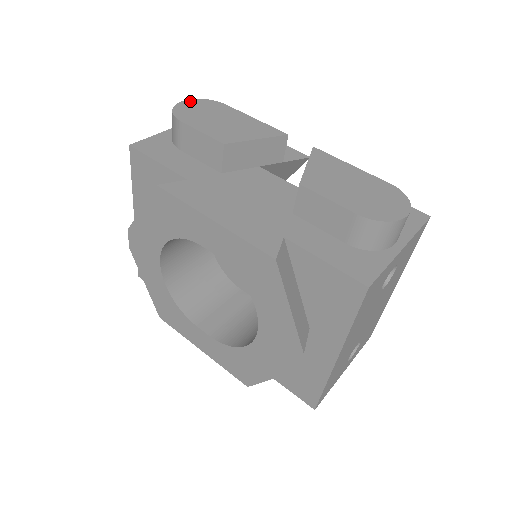
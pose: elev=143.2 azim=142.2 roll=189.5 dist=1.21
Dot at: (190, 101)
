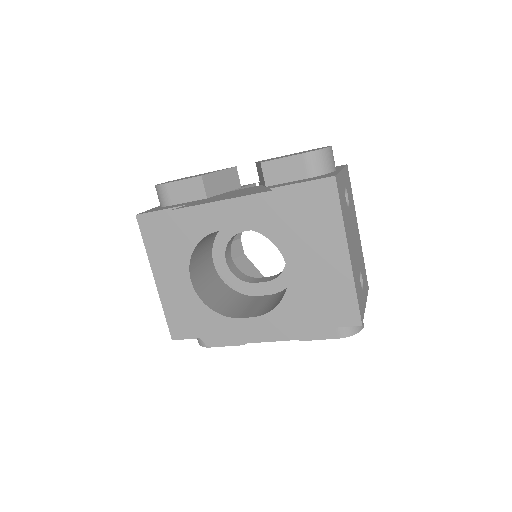
Dot at: occluded
